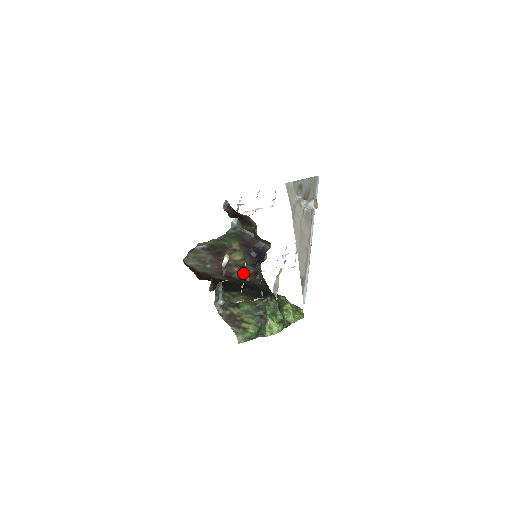
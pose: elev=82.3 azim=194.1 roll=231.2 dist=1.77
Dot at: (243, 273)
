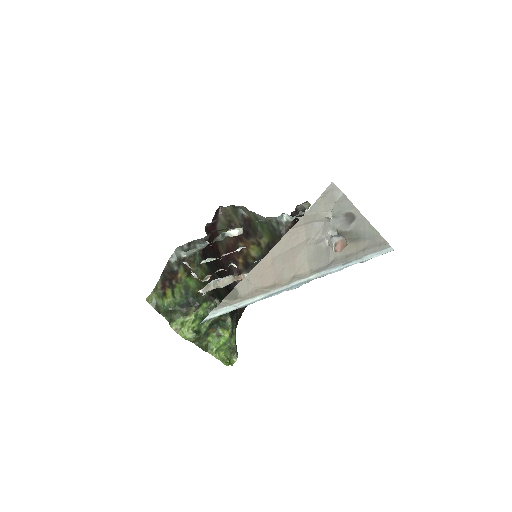
Dot at: (241, 270)
